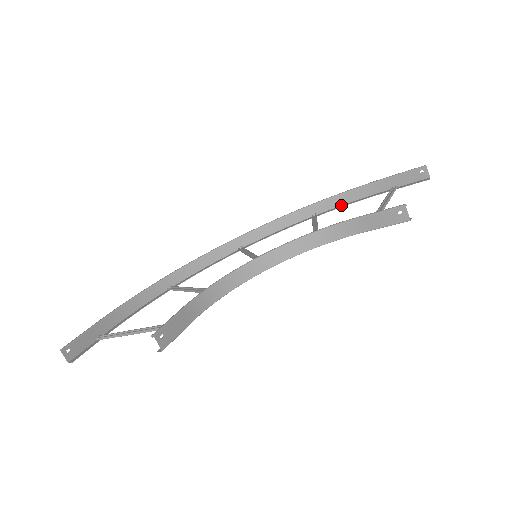
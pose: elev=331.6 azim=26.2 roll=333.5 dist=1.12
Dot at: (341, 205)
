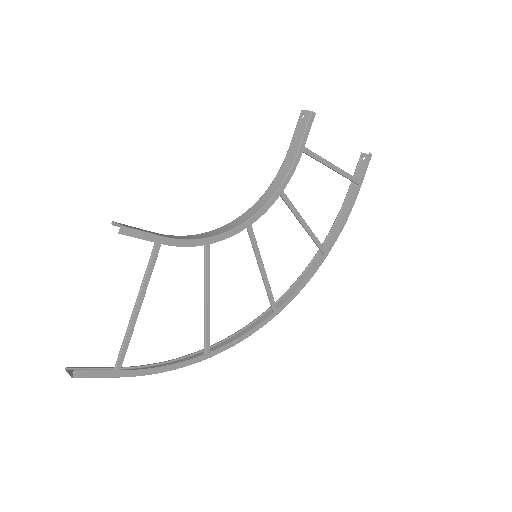
Dot at: (340, 232)
